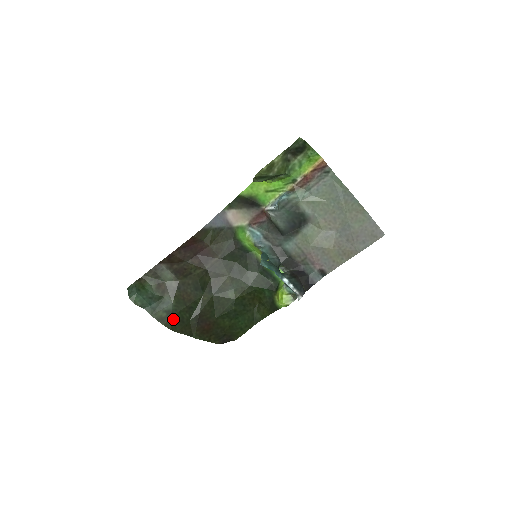
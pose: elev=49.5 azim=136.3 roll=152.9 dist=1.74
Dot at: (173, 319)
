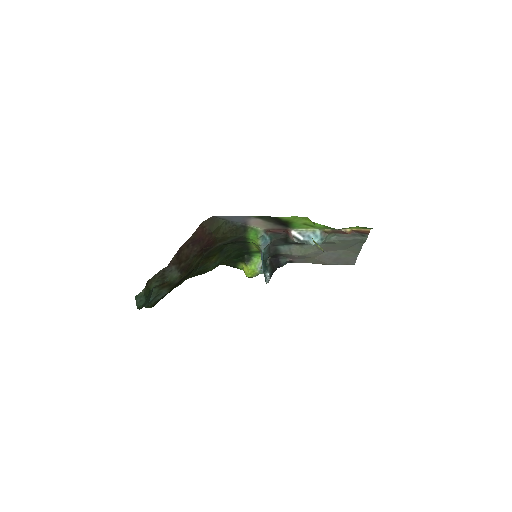
Dot at: occluded
